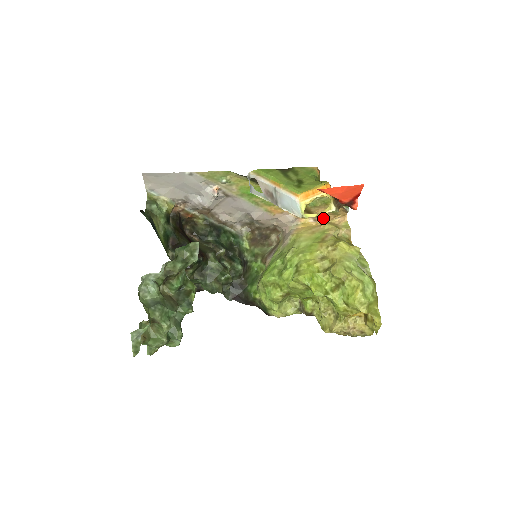
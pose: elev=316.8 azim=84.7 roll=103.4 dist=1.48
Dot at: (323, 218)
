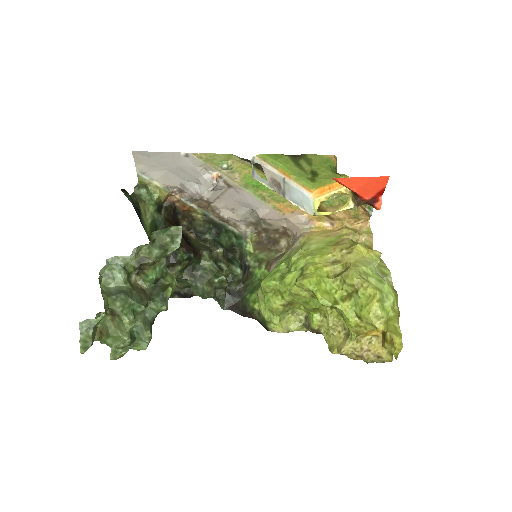
Dot at: (341, 222)
